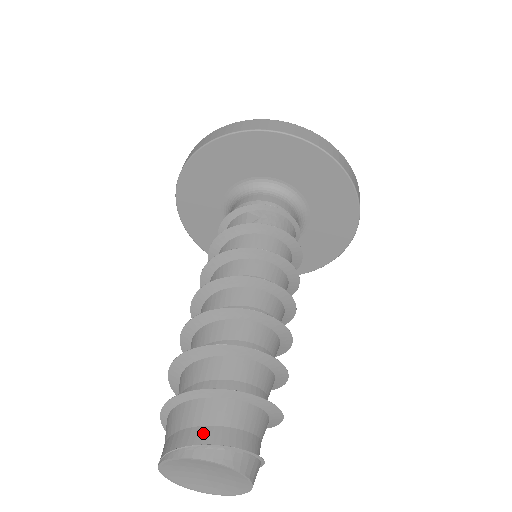
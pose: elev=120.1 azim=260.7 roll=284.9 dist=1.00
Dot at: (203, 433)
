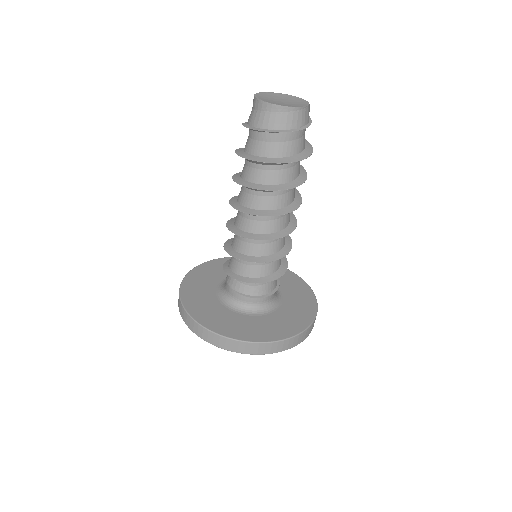
Dot at: occluded
